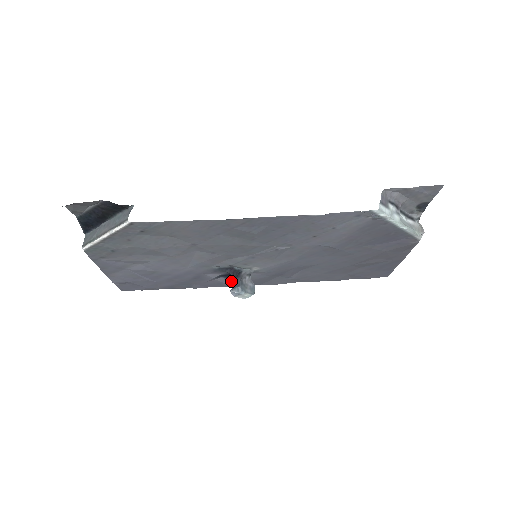
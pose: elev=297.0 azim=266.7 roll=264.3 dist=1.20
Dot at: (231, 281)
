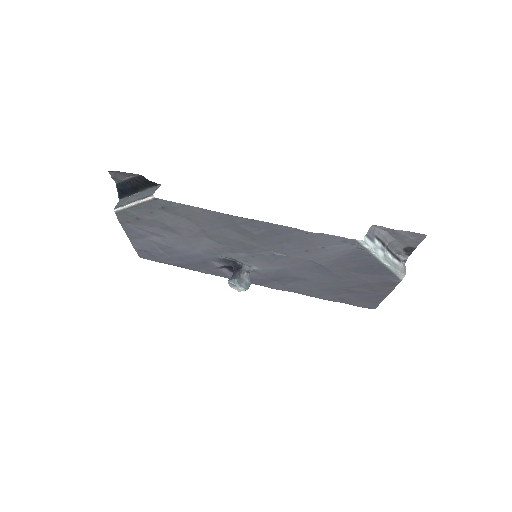
Dot at: occluded
